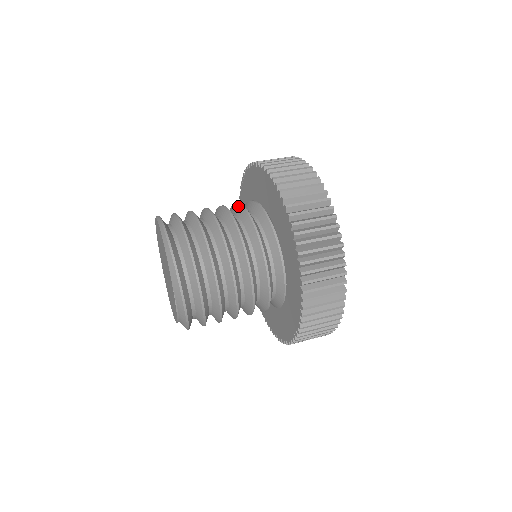
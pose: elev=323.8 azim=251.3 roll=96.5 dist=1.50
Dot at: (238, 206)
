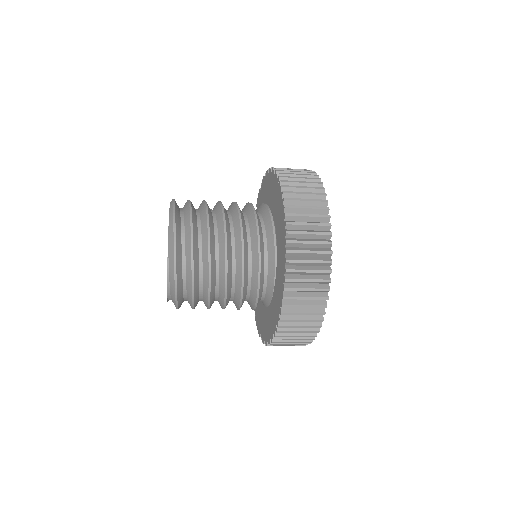
Dot at: (244, 206)
